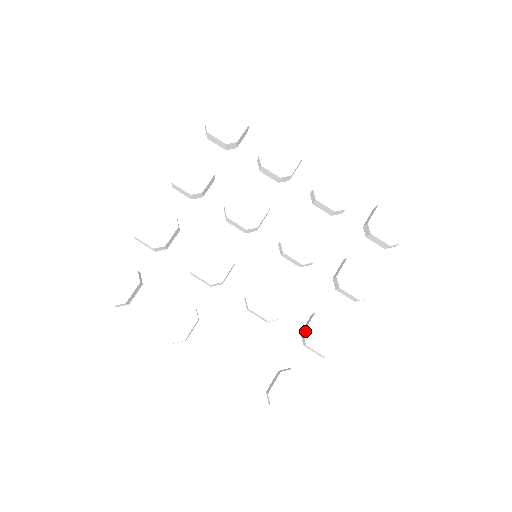
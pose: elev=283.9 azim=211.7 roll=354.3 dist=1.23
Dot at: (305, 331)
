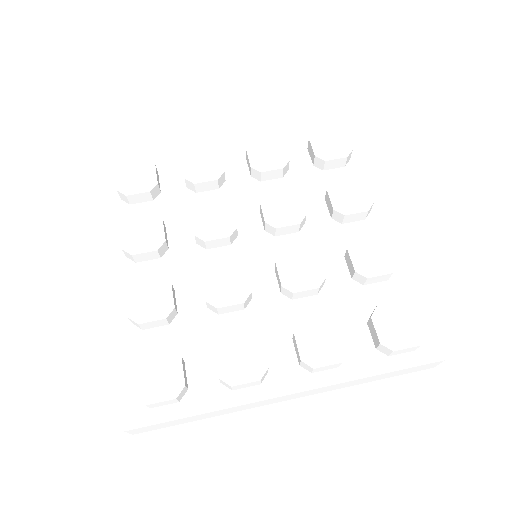
Dot at: (355, 269)
